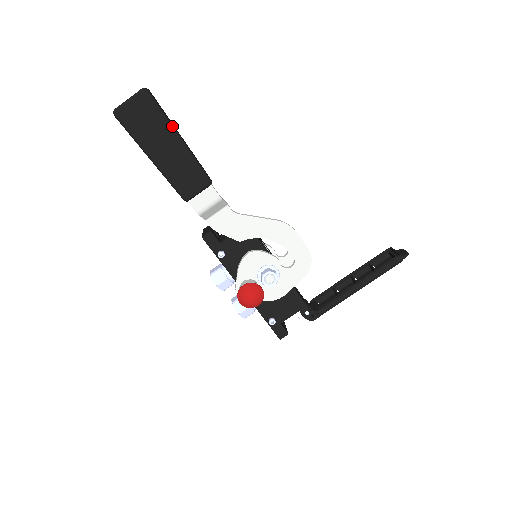
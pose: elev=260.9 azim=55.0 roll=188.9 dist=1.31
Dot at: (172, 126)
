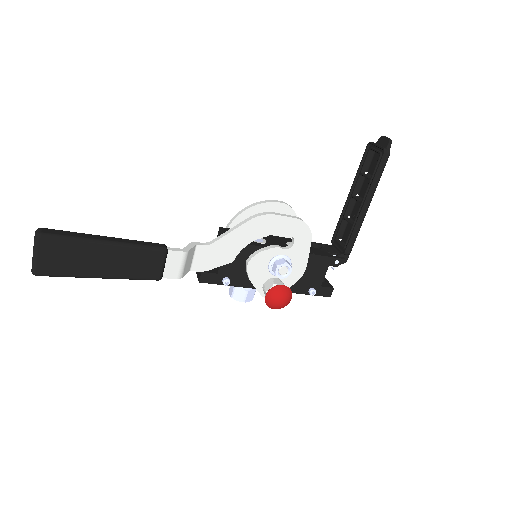
Dot at: (90, 240)
